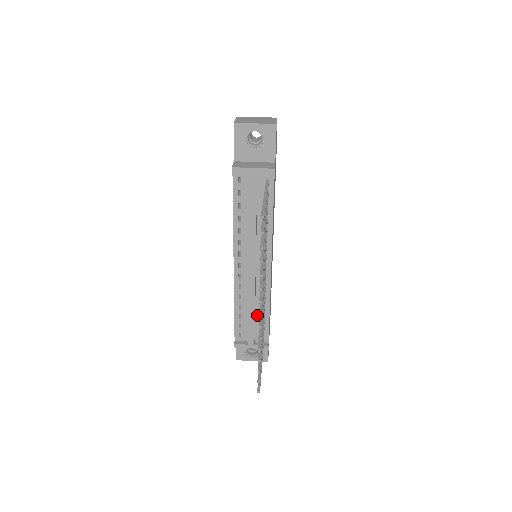
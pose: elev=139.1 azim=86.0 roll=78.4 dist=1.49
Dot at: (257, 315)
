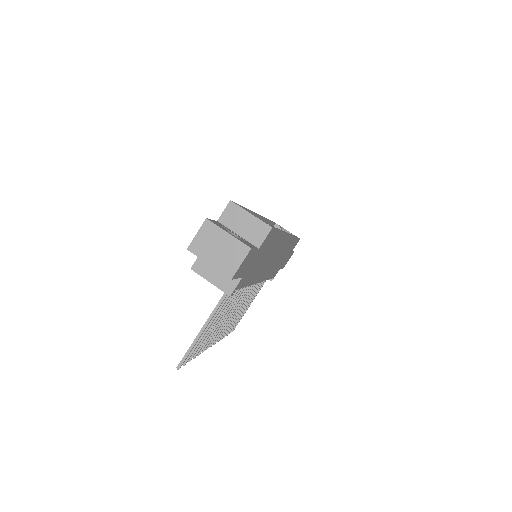
Dot at: occluded
